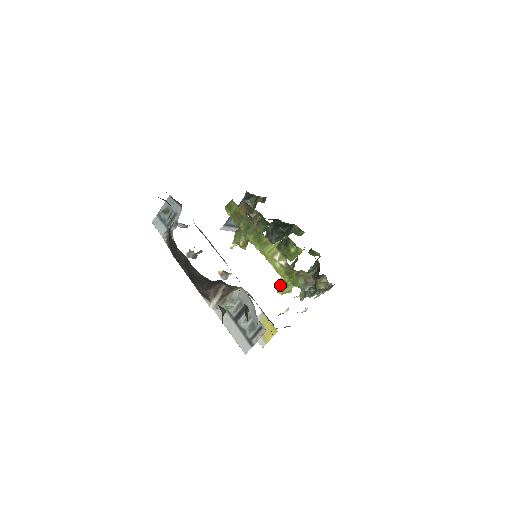
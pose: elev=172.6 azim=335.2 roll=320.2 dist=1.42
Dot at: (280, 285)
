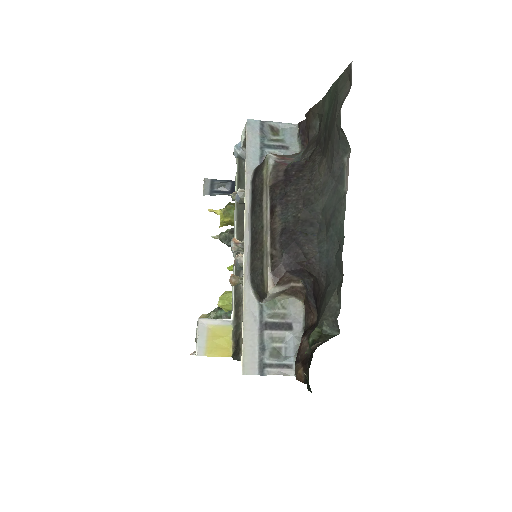
Dot at: (229, 297)
